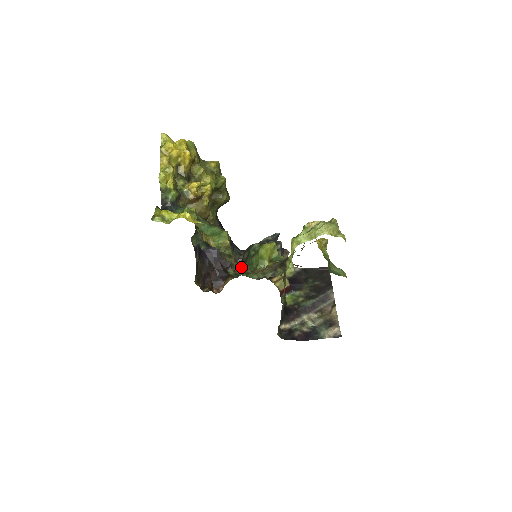
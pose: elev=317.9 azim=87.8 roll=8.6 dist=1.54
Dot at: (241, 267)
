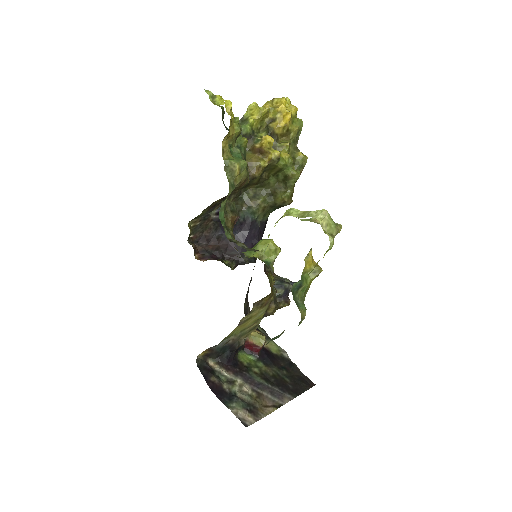
Dot at: (230, 228)
